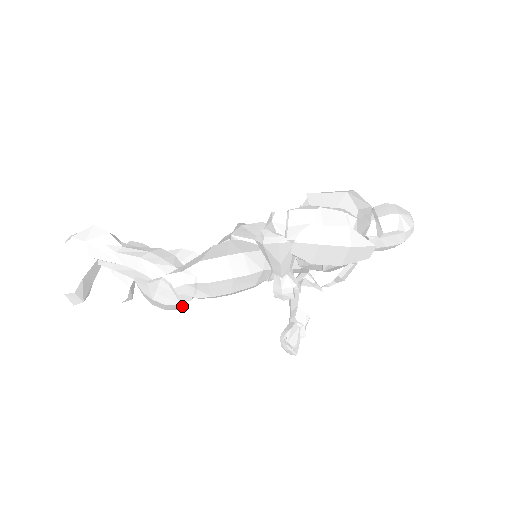
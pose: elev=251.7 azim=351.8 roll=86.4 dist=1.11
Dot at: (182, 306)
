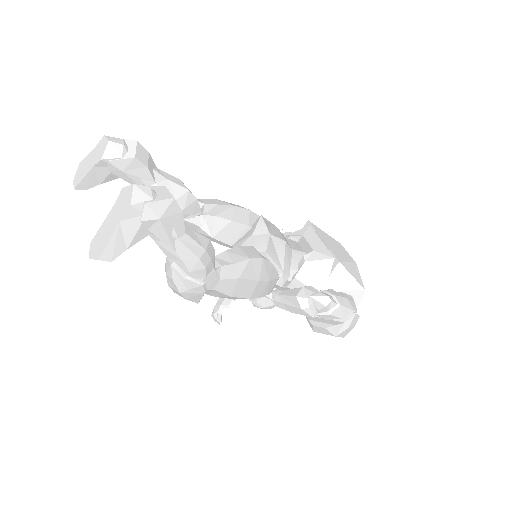
Dot at: (196, 301)
